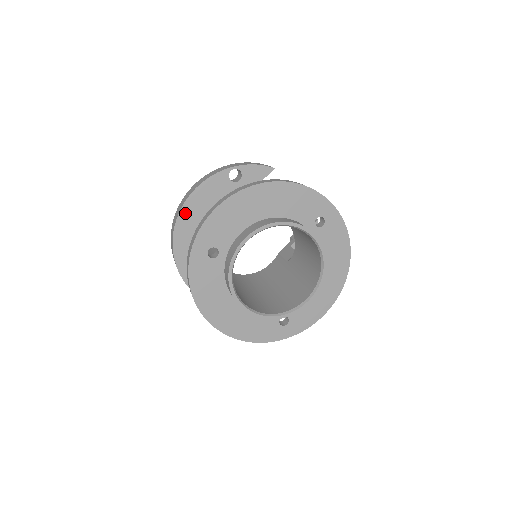
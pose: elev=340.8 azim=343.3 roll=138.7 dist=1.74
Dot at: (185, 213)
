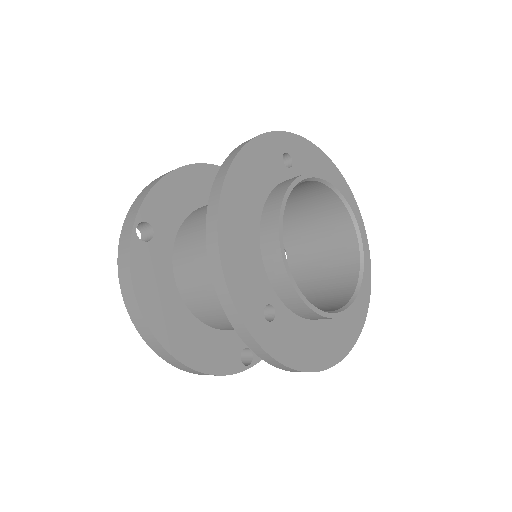
Dot at: (213, 171)
